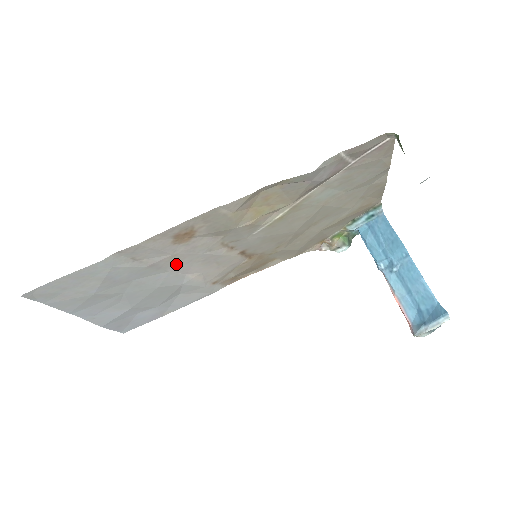
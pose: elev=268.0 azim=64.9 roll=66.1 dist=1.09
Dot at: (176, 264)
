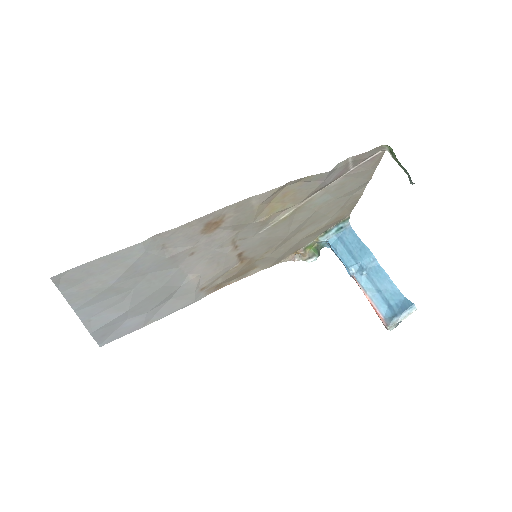
Dot at: (189, 259)
